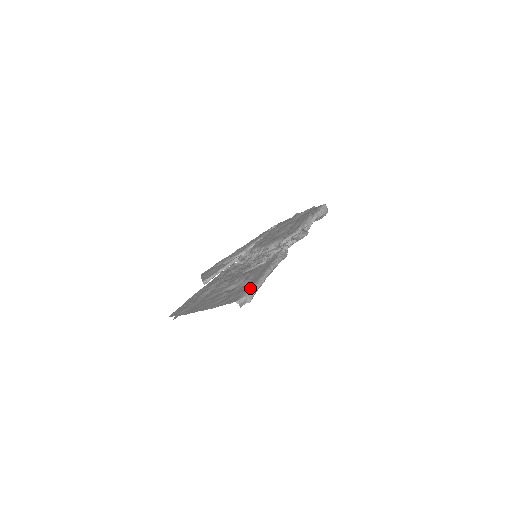
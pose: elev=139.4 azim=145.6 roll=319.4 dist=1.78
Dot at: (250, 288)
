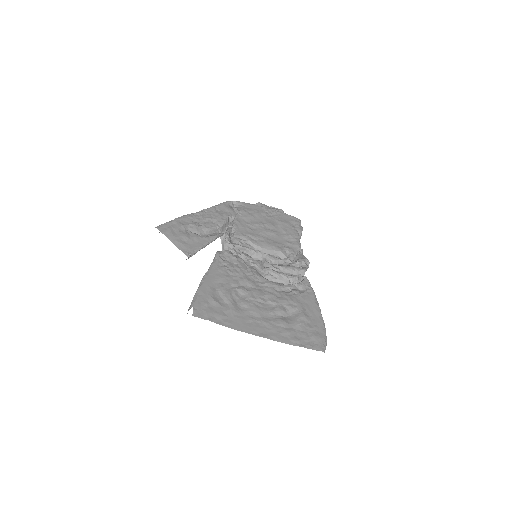
Dot at: (325, 335)
